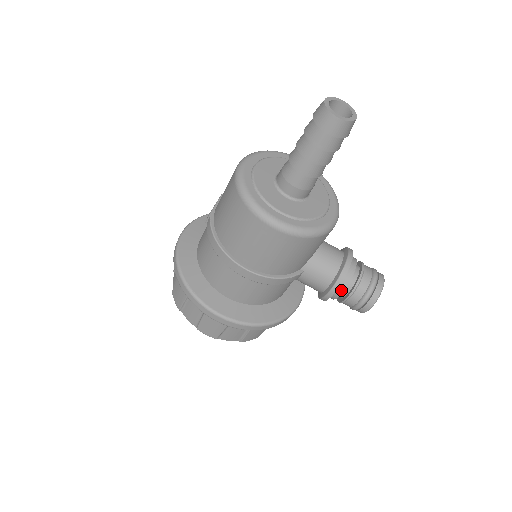
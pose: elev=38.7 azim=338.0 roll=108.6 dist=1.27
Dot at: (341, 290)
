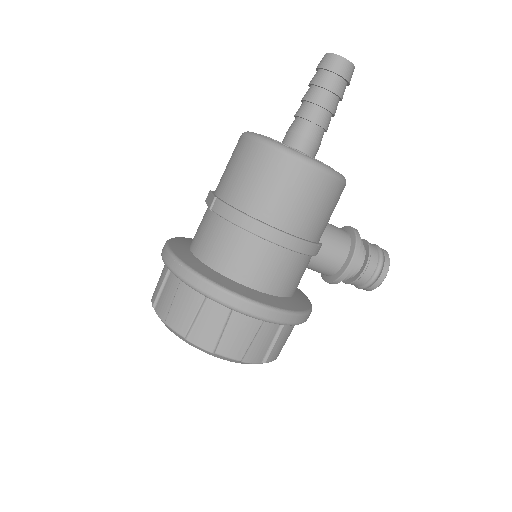
Dot at: (359, 259)
